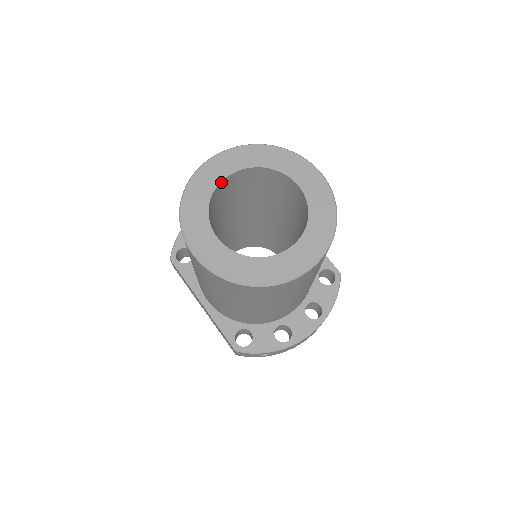
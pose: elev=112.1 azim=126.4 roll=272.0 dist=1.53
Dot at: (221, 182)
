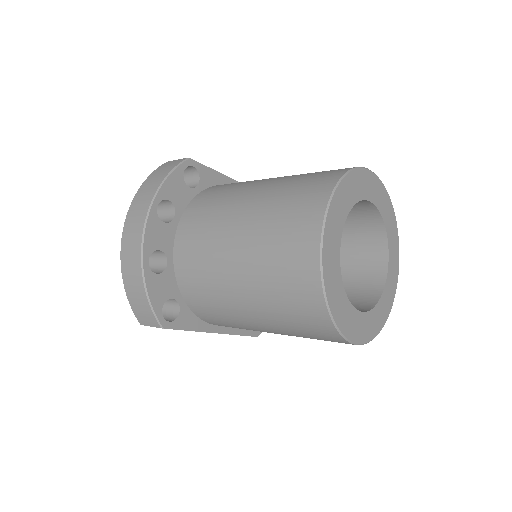
Dot at: (338, 258)
